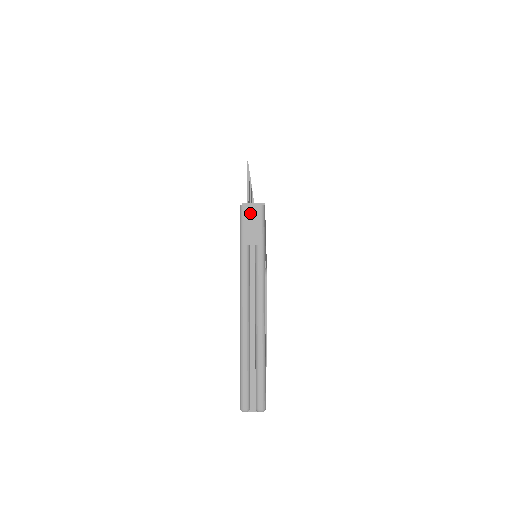
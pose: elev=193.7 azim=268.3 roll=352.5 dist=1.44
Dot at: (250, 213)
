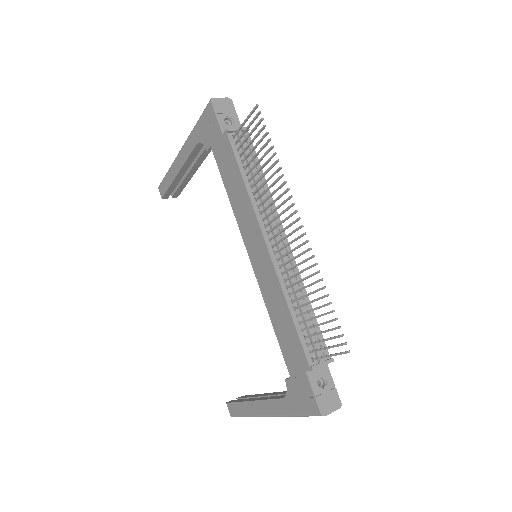
Dot at: occluded
